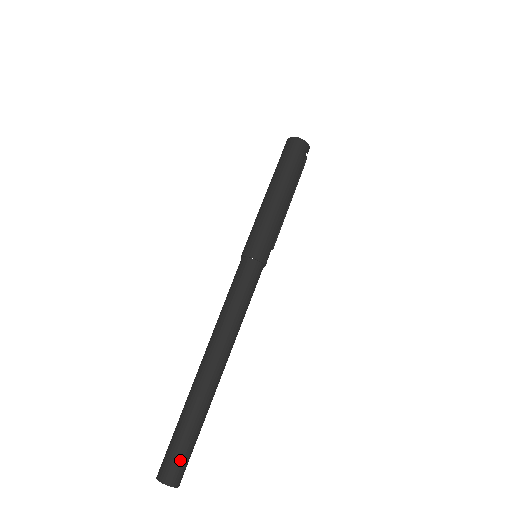
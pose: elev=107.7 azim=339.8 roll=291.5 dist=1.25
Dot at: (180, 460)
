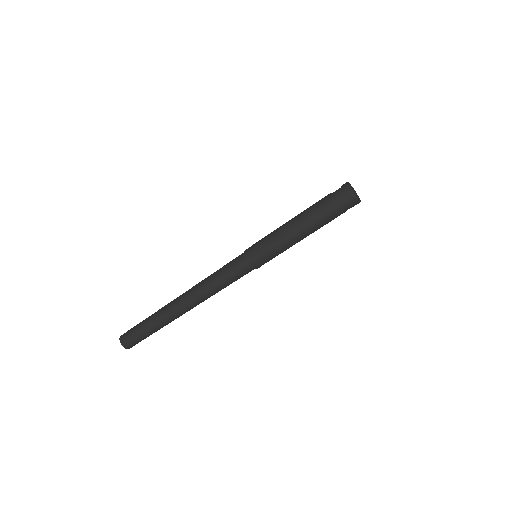
Dot at: (138, 341)
